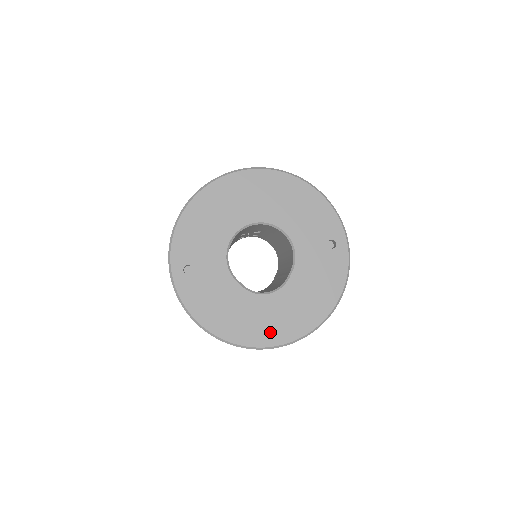
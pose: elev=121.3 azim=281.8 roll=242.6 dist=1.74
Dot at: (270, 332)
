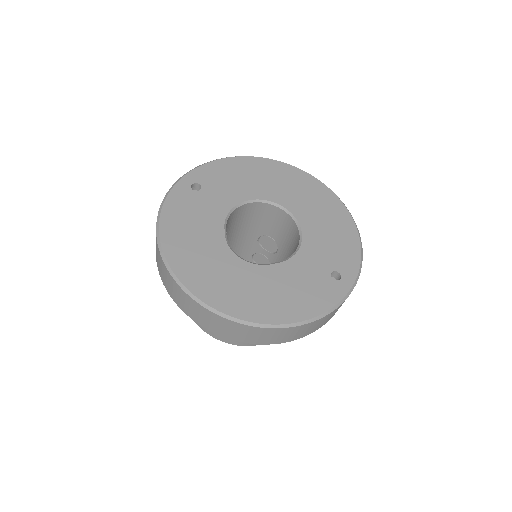
Dot at: (209, 285)
